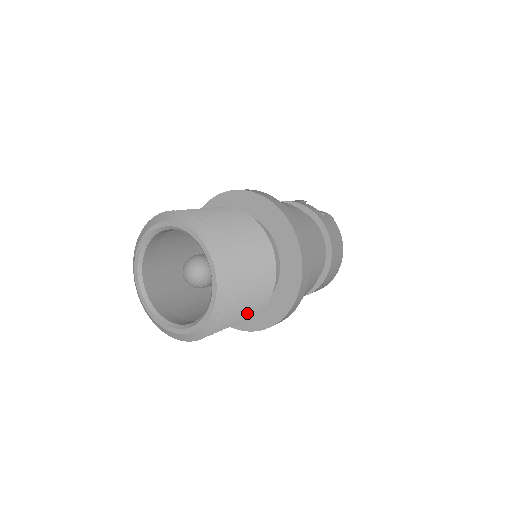
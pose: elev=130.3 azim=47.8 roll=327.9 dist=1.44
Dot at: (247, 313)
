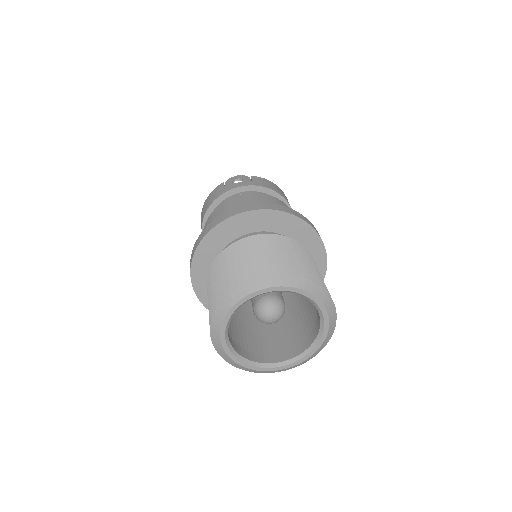
Dot at: occluded
